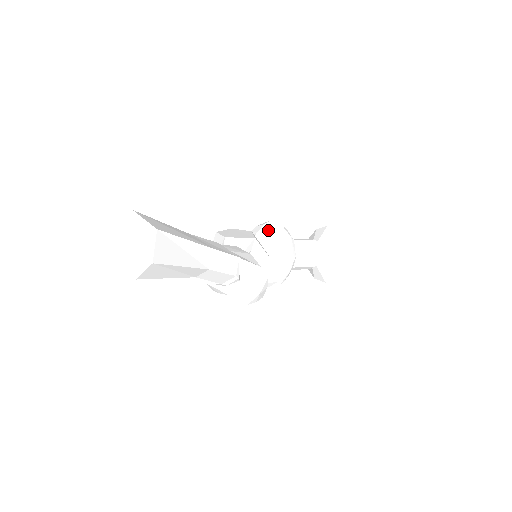
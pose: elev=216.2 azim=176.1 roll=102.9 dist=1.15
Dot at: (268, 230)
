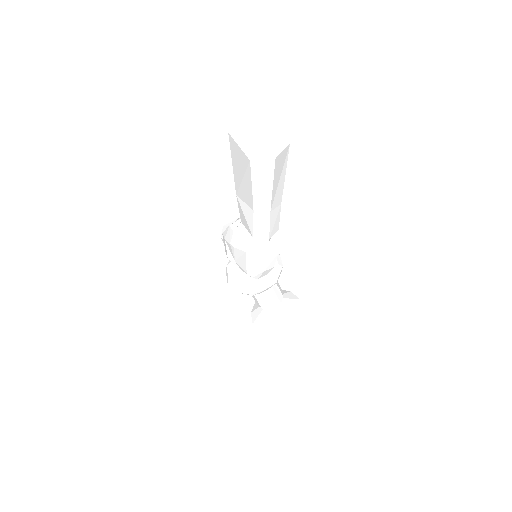
Dot at: occluded
